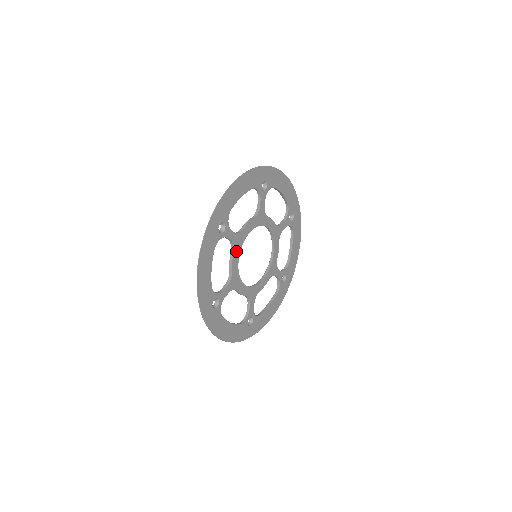
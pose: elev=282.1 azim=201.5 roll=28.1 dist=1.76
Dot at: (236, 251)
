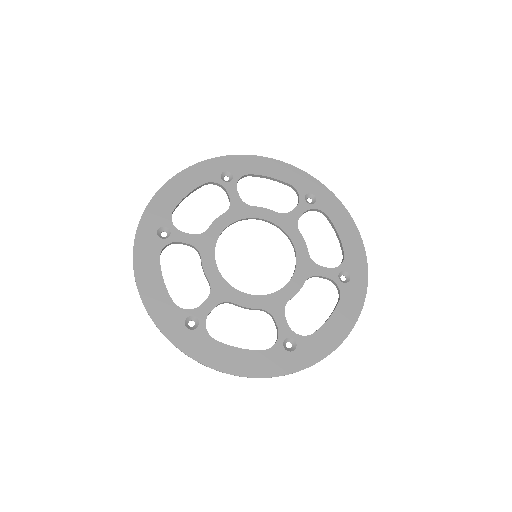
Dot at: (230, 216)
